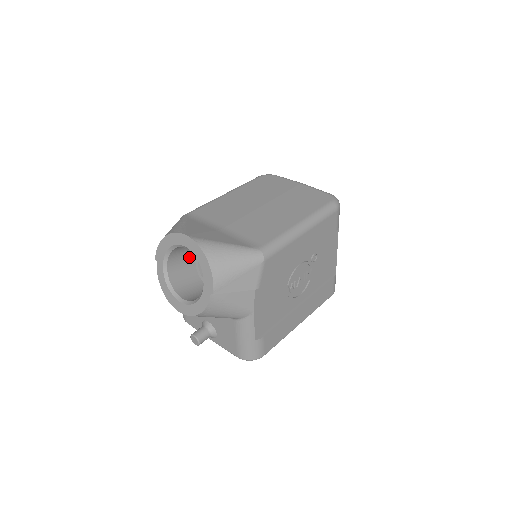
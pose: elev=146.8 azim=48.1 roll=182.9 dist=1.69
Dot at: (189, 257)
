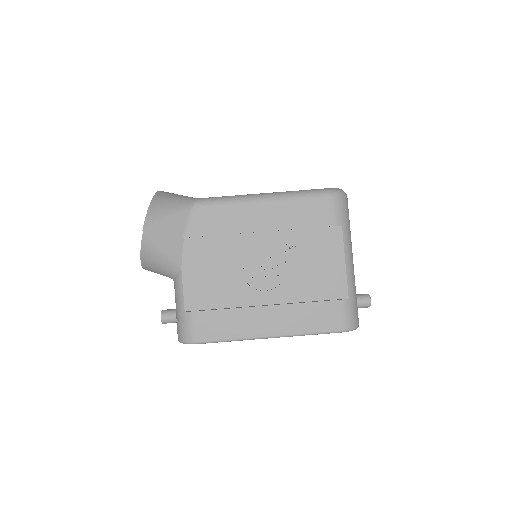
Dot at: occluded
